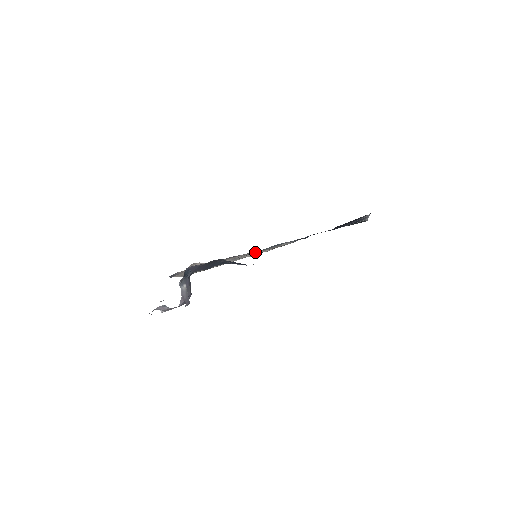
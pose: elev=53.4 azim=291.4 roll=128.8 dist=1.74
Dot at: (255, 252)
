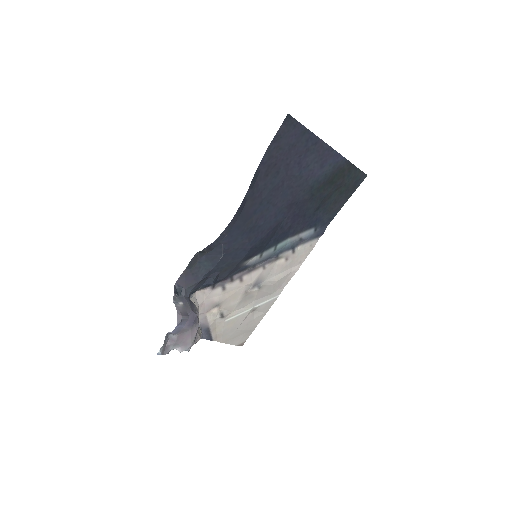
Dot at: (273, 268)
